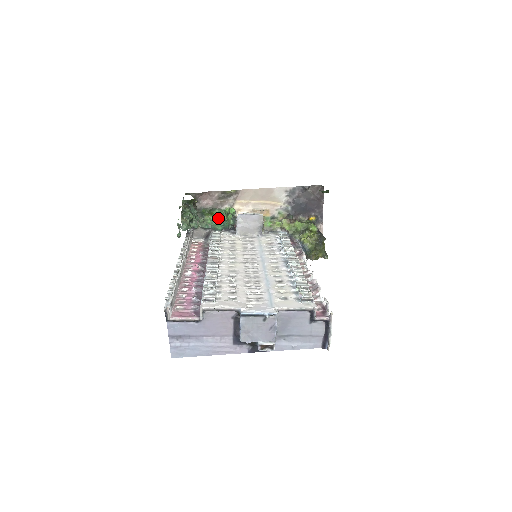
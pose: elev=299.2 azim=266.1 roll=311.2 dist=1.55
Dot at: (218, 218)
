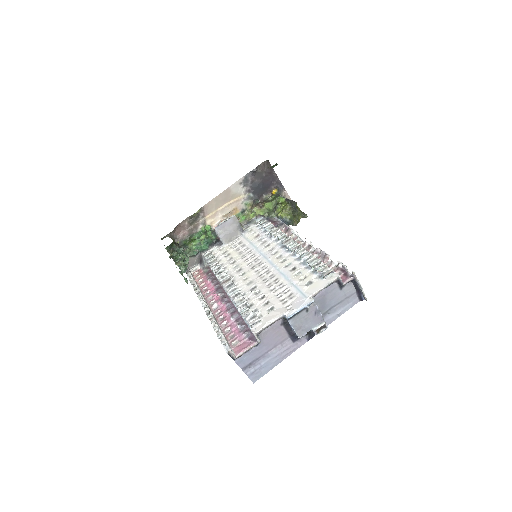
Dot at: (200, 240)
